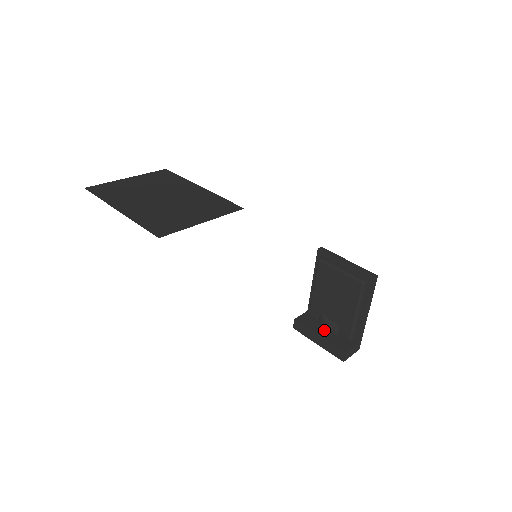
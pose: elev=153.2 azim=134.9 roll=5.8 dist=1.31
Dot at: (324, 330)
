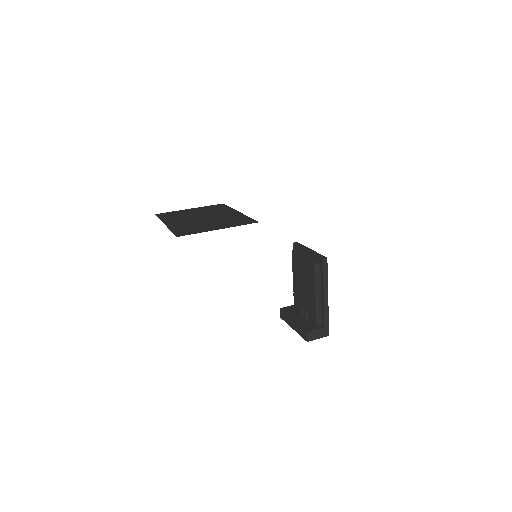
Dot at: (300, 317)
